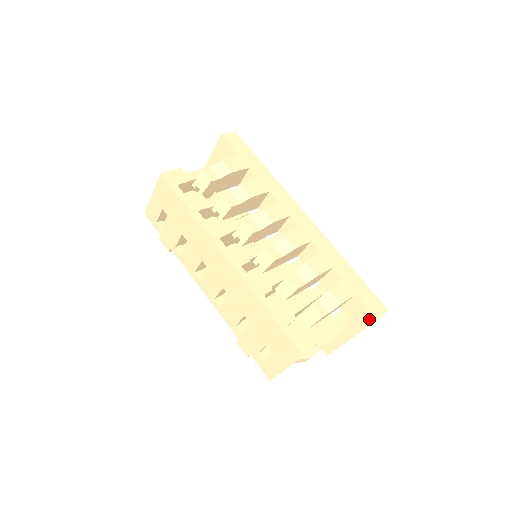
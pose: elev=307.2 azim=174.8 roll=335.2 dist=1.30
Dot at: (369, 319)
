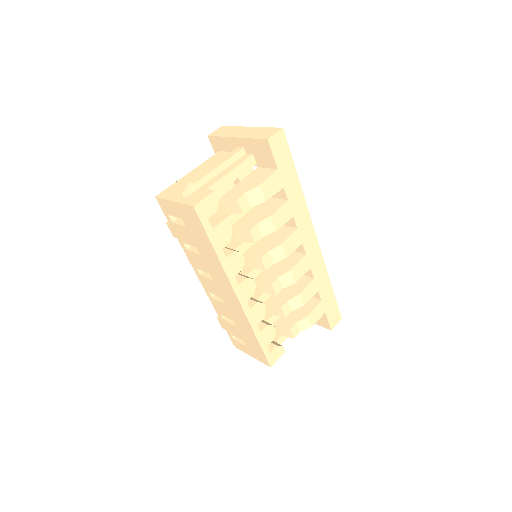
Dot at: (325, 326)
